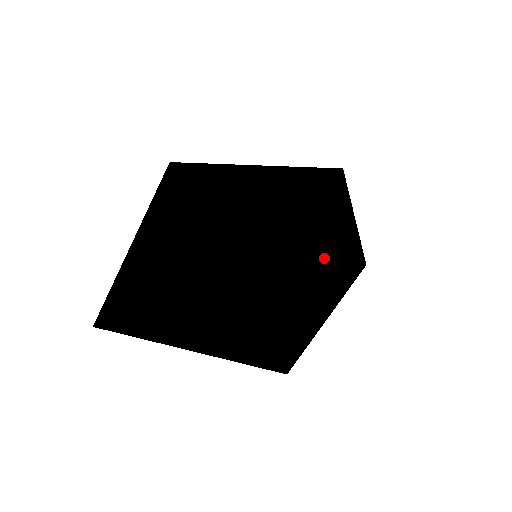
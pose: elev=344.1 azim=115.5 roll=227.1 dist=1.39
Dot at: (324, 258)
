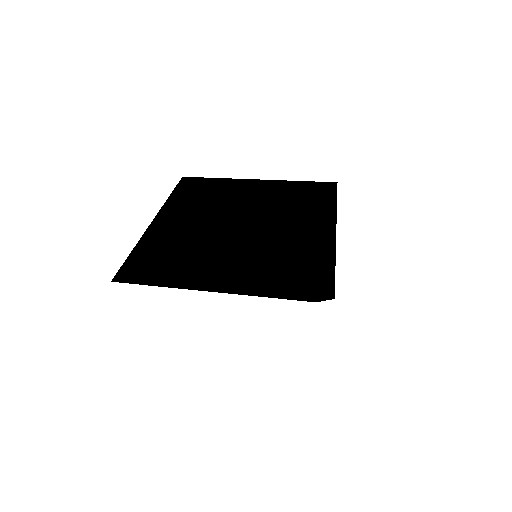
Dot at: (329, 238)
